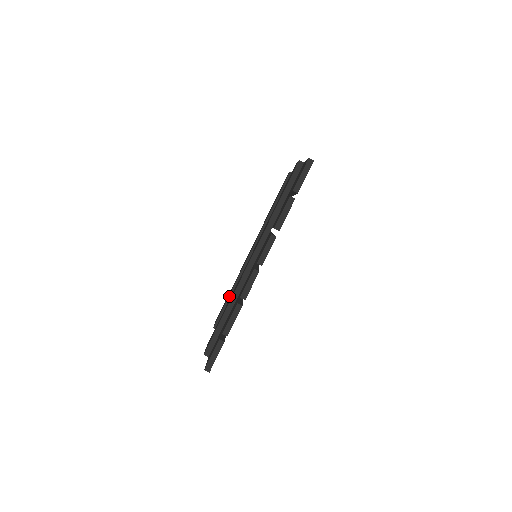
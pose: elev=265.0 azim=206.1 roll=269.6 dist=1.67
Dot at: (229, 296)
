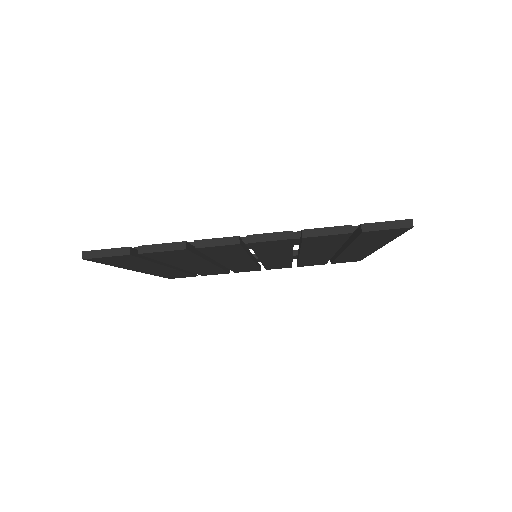
Dot at: occluded
